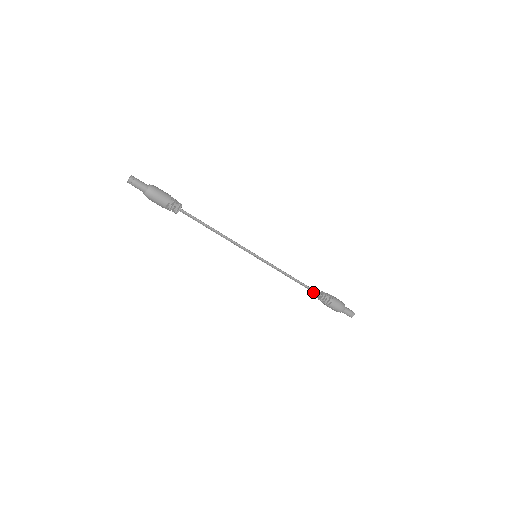
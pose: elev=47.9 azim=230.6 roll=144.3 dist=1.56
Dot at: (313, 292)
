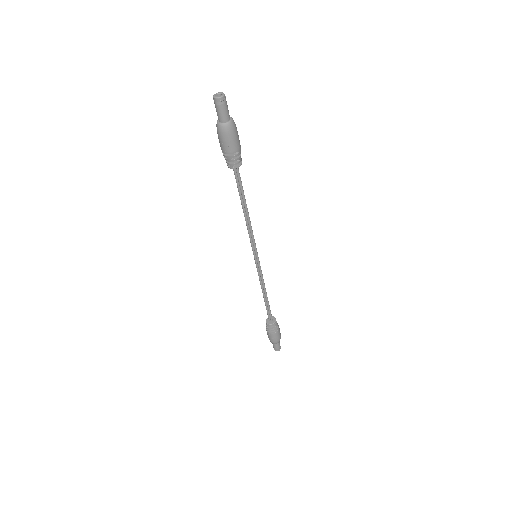
Dot at: (268, 314)
